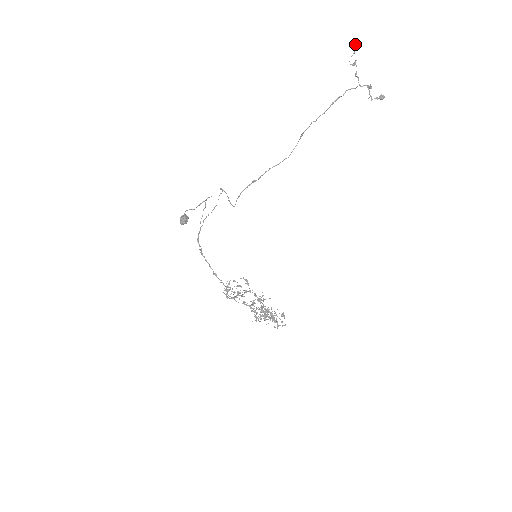
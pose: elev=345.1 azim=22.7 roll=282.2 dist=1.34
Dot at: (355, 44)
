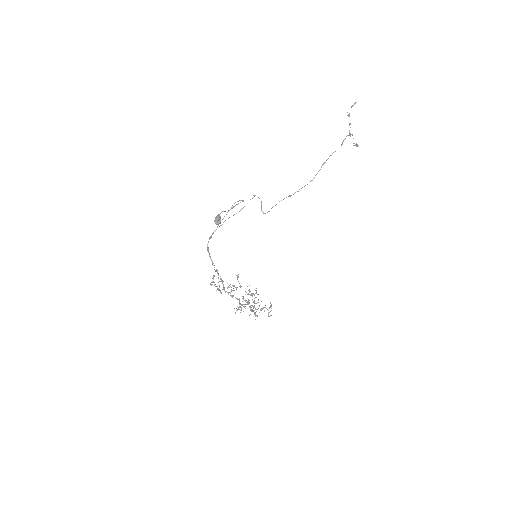
Dot at: (355, 102)
